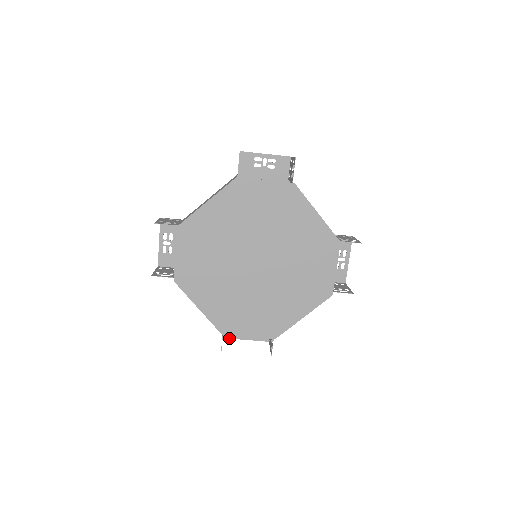
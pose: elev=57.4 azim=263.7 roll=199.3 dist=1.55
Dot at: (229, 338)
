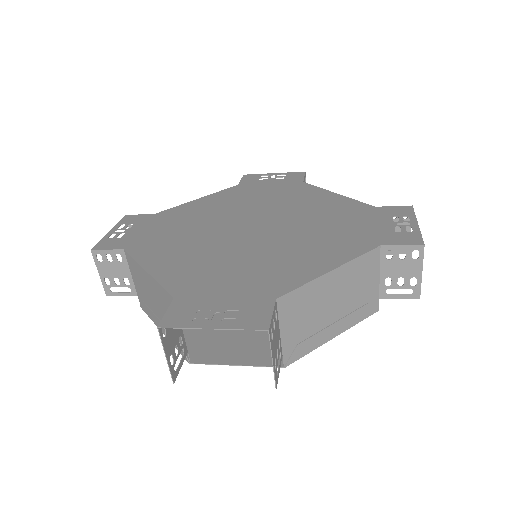
Dot at: (252, 175)
